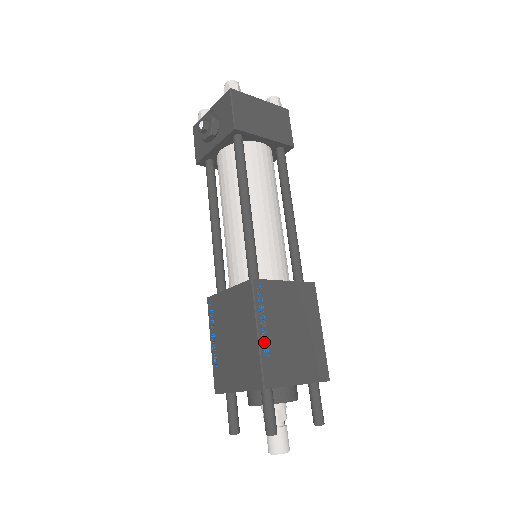
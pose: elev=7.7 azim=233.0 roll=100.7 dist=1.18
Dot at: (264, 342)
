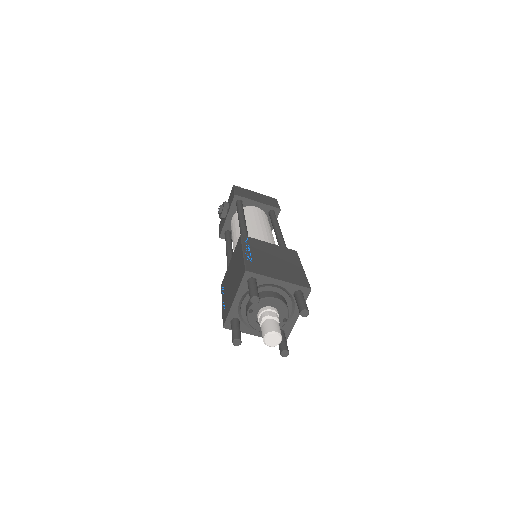
Dot at: (248, 256)
